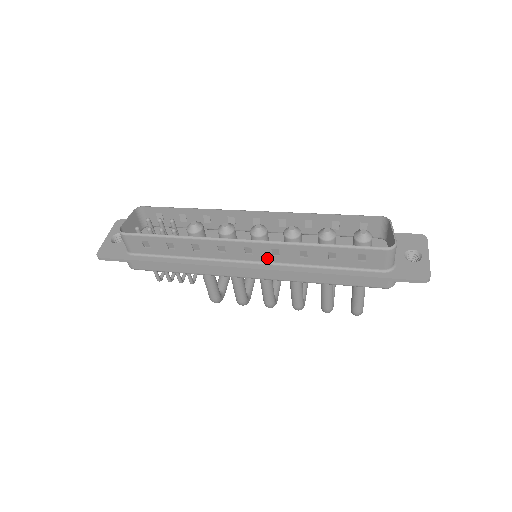
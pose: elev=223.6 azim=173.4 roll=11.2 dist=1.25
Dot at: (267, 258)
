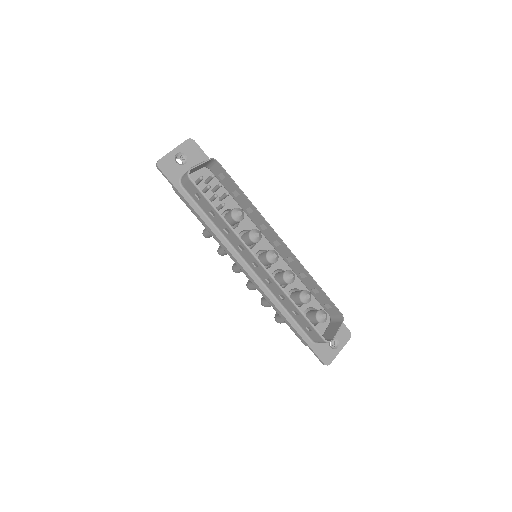
Dot at: (261, 276)
